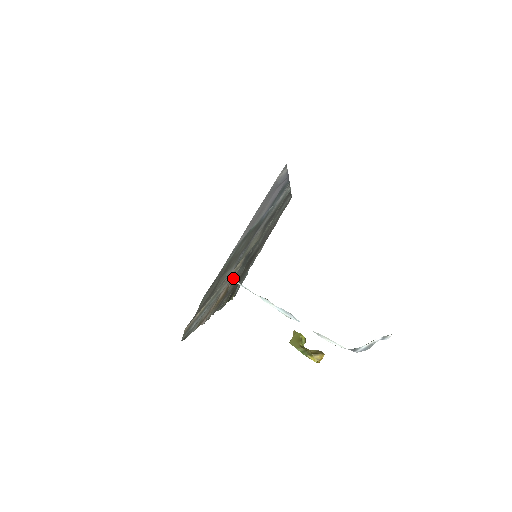
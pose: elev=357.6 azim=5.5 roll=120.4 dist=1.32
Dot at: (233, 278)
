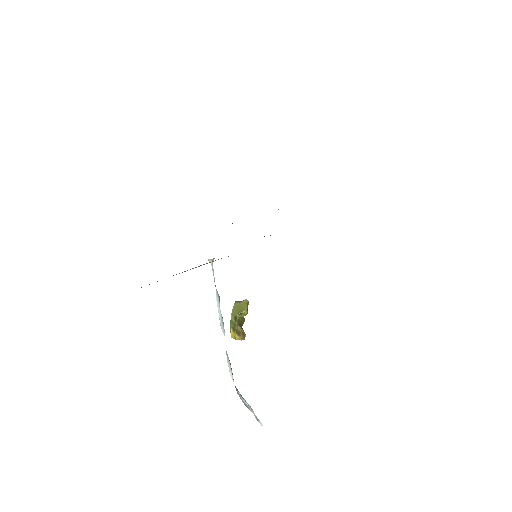
Dot at: (210, 260)
